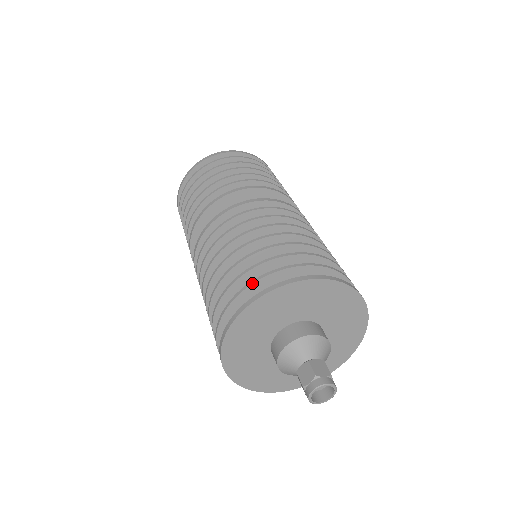
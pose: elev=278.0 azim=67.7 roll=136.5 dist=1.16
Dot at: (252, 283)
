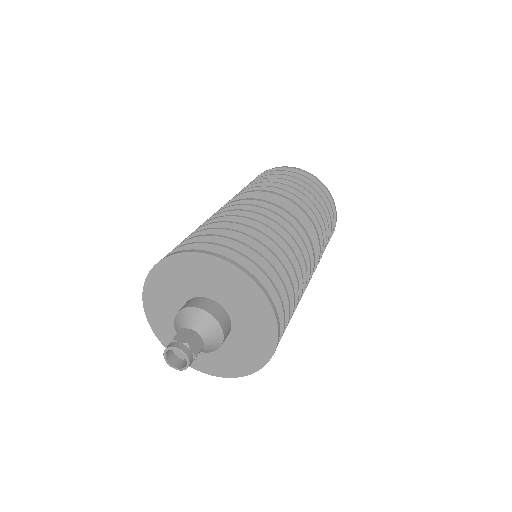
Dot at: (230, 249)
